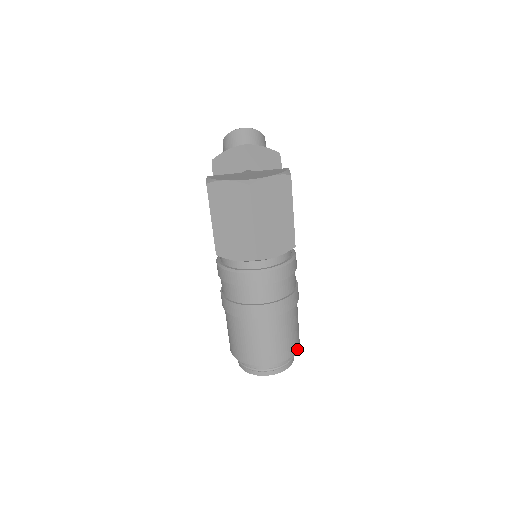
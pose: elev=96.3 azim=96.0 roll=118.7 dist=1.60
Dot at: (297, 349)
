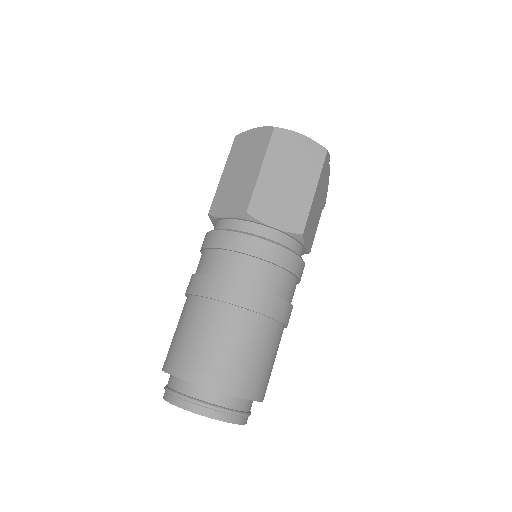
Dot at: (250, 397)
